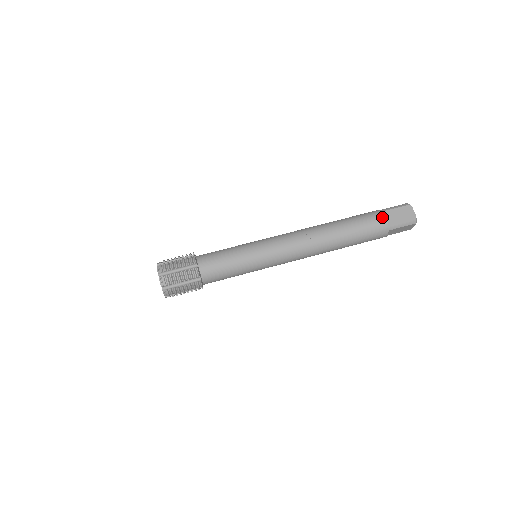
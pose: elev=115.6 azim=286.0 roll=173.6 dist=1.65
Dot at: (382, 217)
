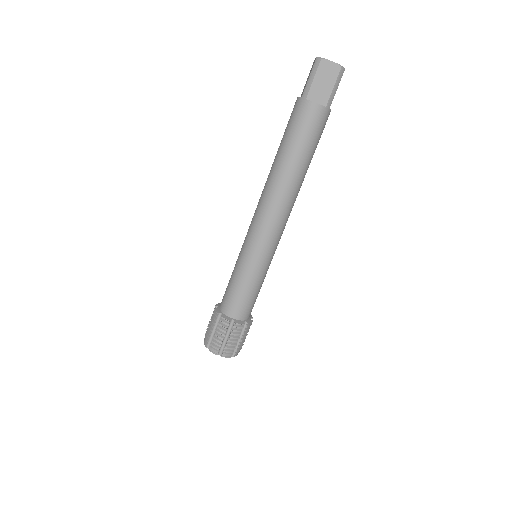
Dot at: (312, 107)
